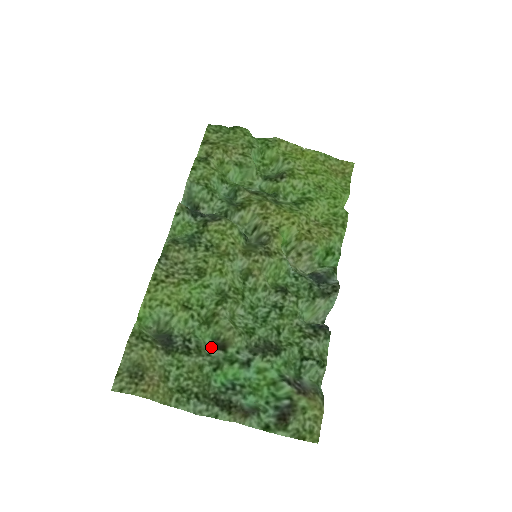
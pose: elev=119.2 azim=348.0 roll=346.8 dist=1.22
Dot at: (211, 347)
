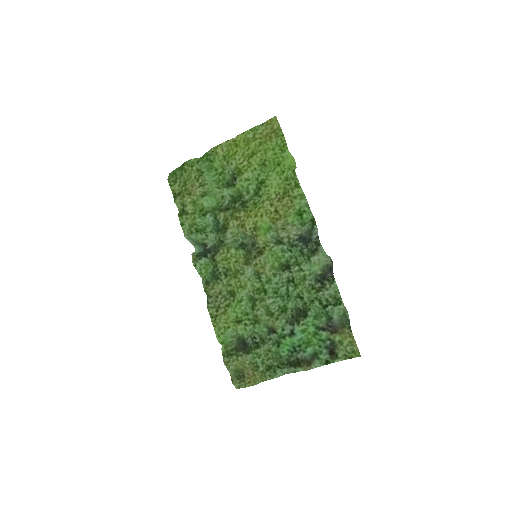
Dot at: (269, 332)
